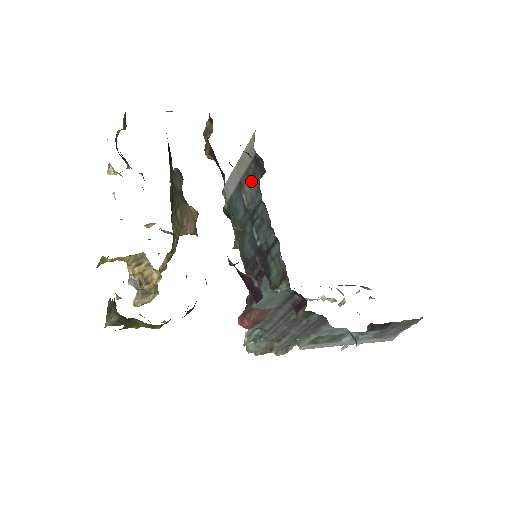
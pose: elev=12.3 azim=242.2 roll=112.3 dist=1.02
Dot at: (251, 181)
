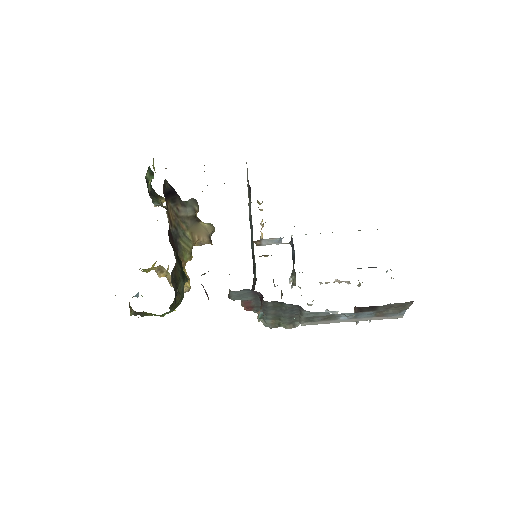
Dot at: occluded
